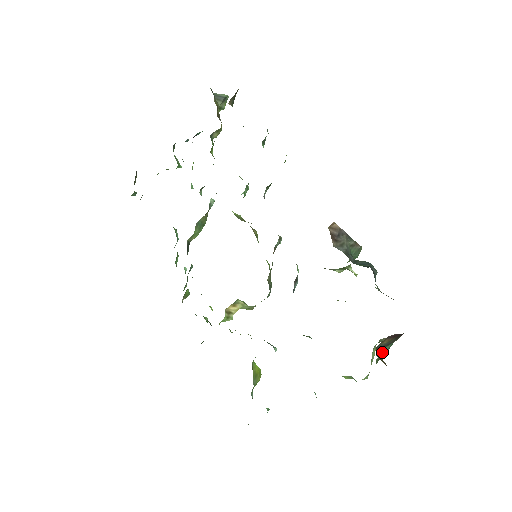
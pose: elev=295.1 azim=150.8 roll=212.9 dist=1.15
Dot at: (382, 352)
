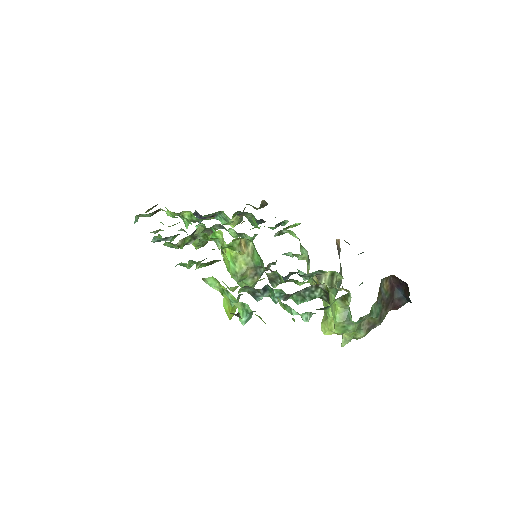
Dot at: (375, 307)
